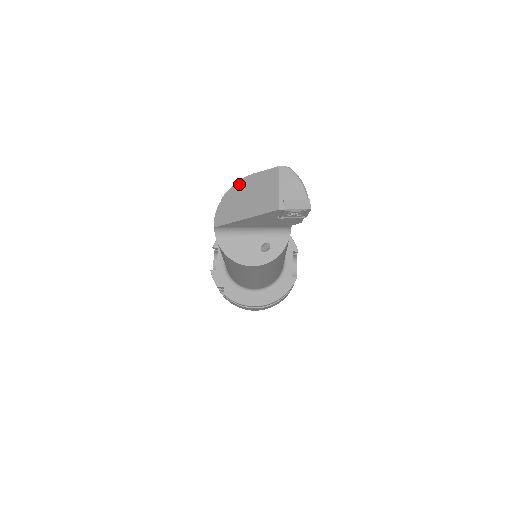
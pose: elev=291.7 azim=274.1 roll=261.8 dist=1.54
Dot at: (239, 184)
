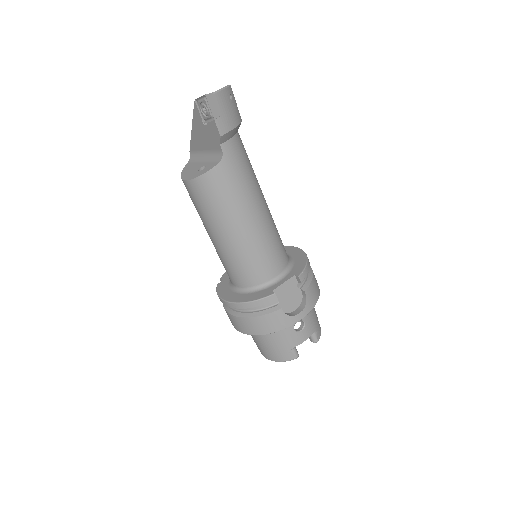
Dot at: occluded
